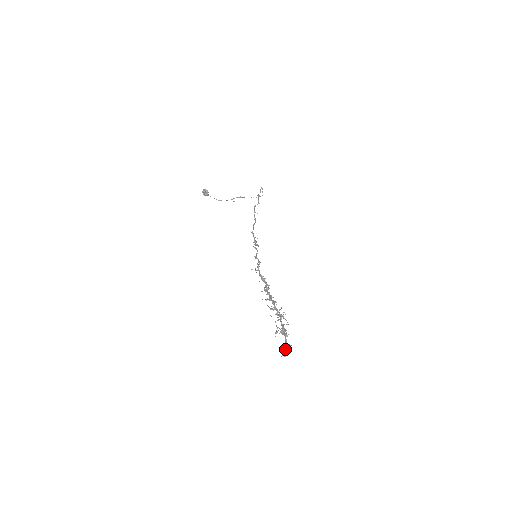
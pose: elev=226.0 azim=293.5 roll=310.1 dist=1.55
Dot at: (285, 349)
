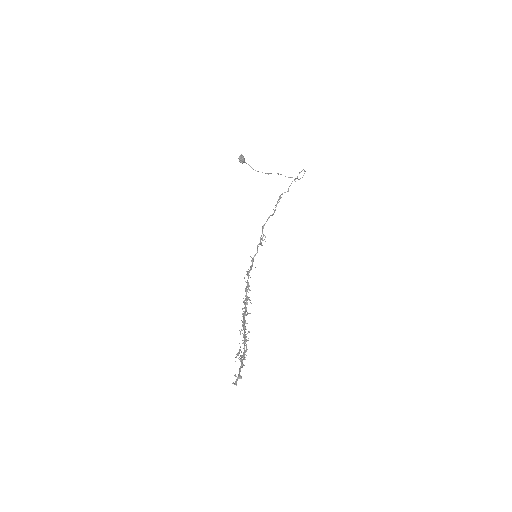
Dot at: occluded
